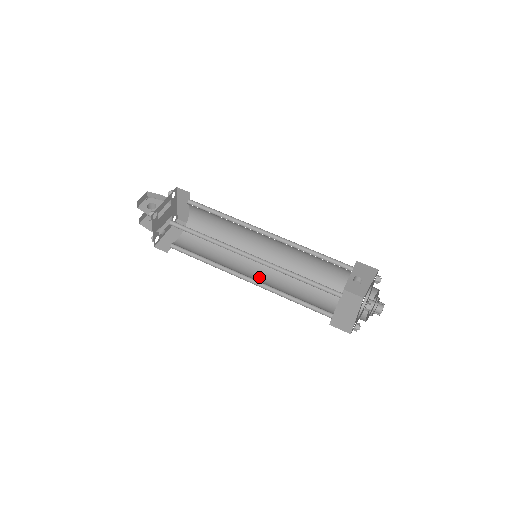
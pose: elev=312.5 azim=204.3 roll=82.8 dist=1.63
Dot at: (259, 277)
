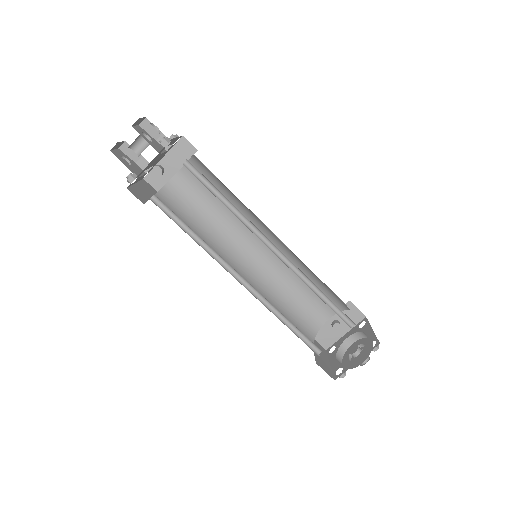
Dot at: occluded
